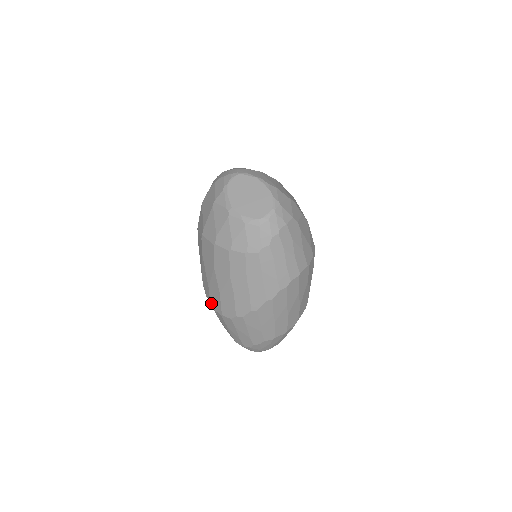
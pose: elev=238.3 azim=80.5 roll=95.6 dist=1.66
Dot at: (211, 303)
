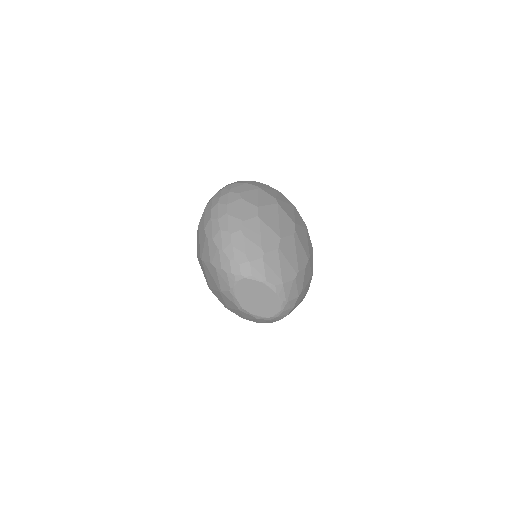
Dot at: occluded
